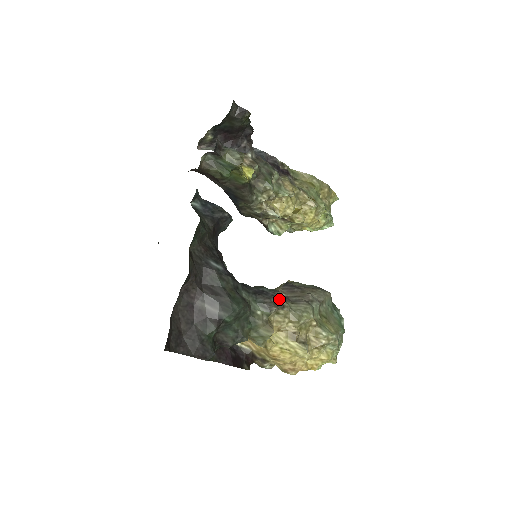
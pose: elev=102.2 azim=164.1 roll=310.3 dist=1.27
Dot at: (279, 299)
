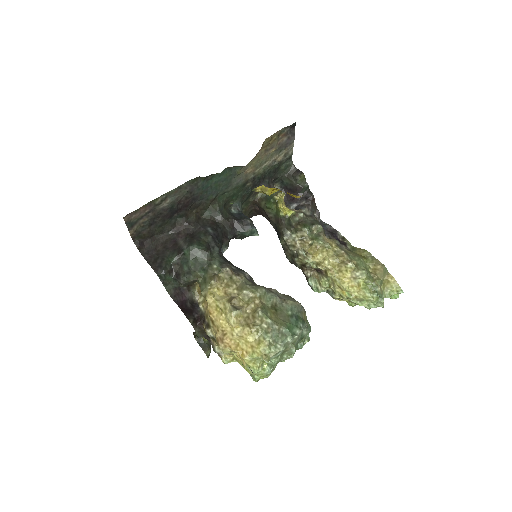
Dot at: (241, 272)
